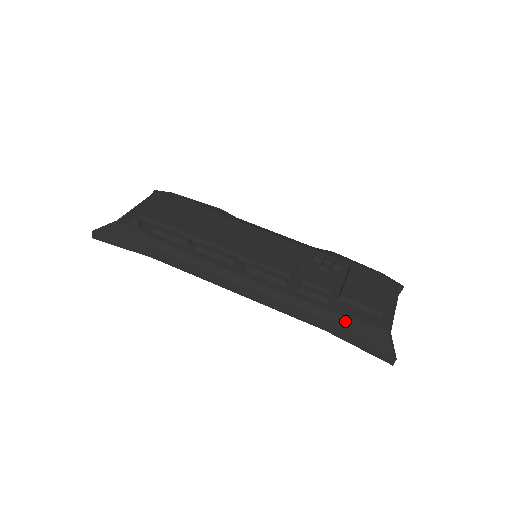
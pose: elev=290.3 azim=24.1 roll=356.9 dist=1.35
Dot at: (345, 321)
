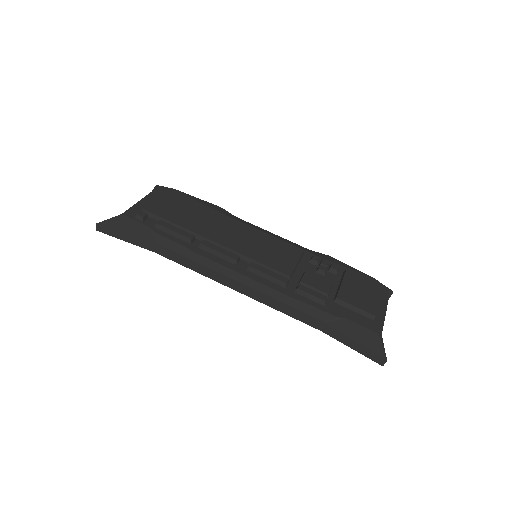
Dot at: (340, 323)
